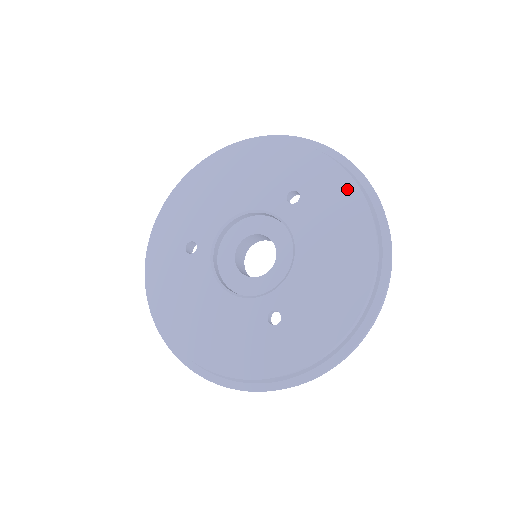
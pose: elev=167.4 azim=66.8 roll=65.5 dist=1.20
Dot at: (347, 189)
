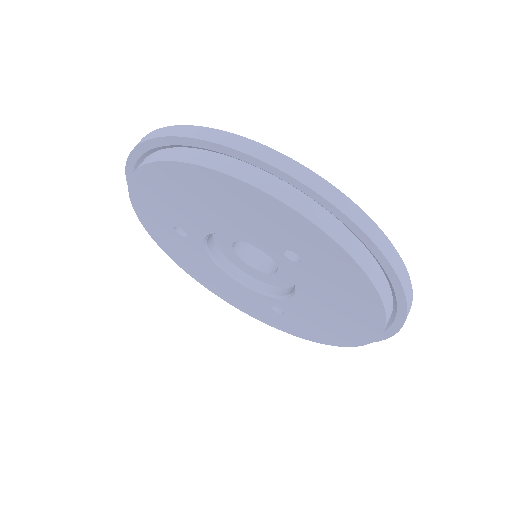
Dot at: (361, 286)
